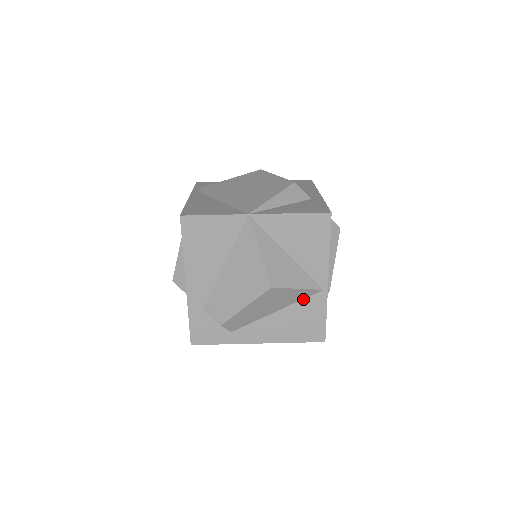
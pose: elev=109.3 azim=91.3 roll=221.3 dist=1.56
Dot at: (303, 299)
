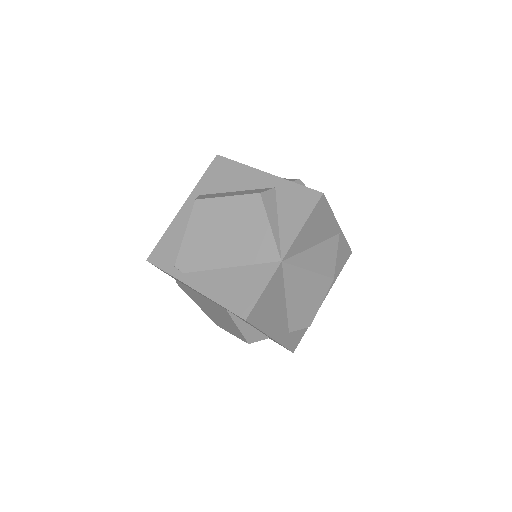
Dot at: occluded
